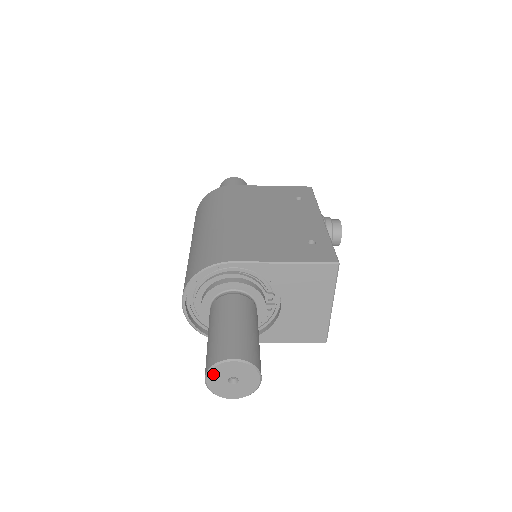
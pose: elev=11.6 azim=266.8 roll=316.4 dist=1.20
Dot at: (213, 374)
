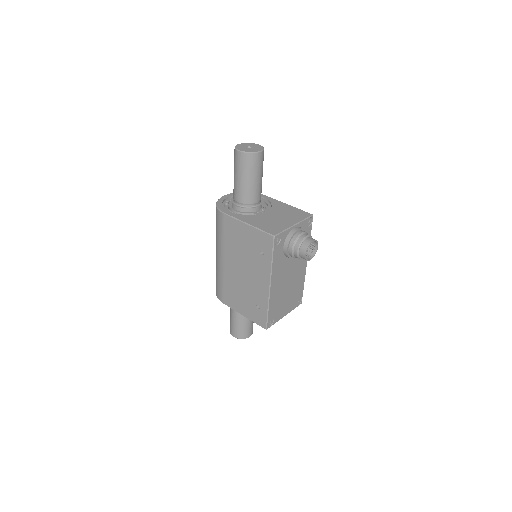
Dot at: occluded
